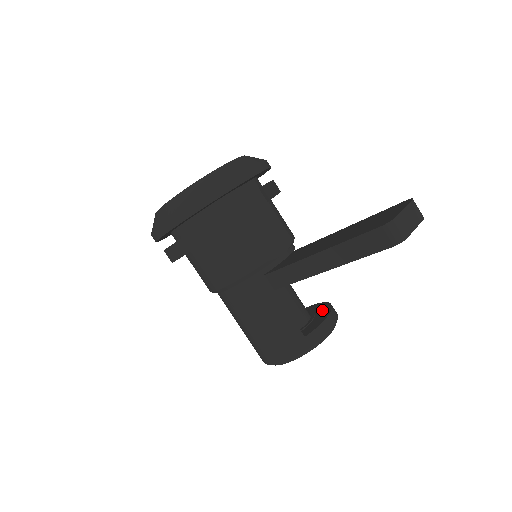
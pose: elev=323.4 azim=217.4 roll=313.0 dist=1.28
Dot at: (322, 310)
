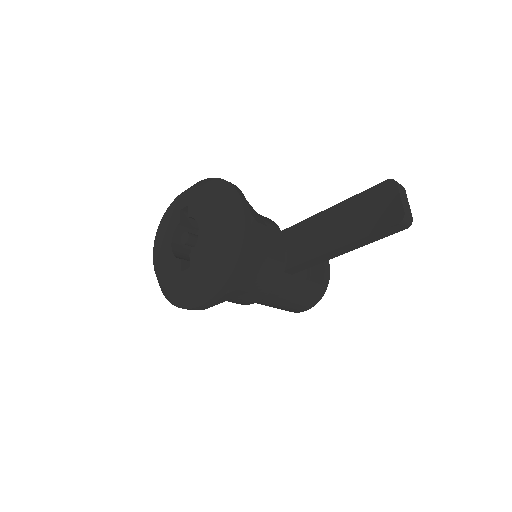
Dot at: occluded
